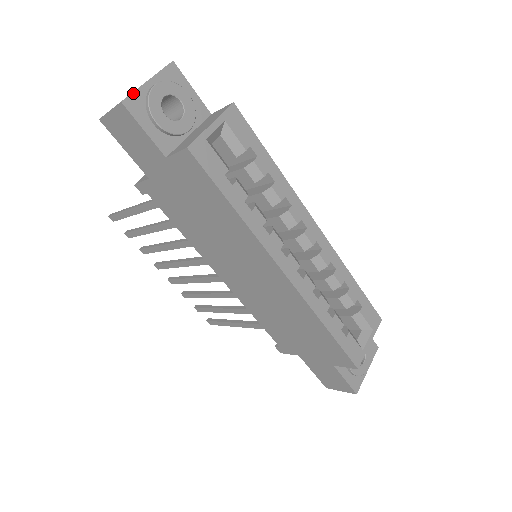
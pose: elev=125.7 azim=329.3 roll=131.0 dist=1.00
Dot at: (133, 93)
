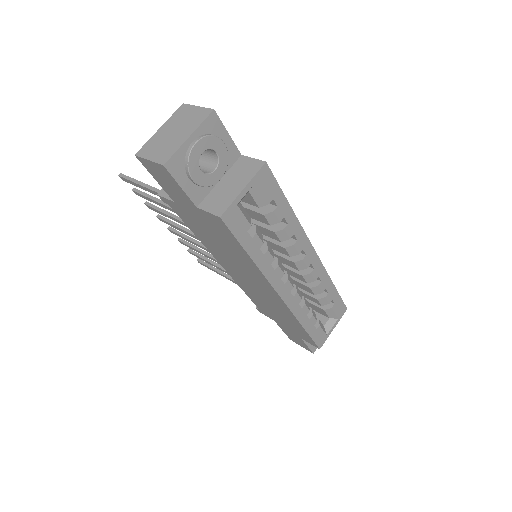
Dot at: (175, 154)
